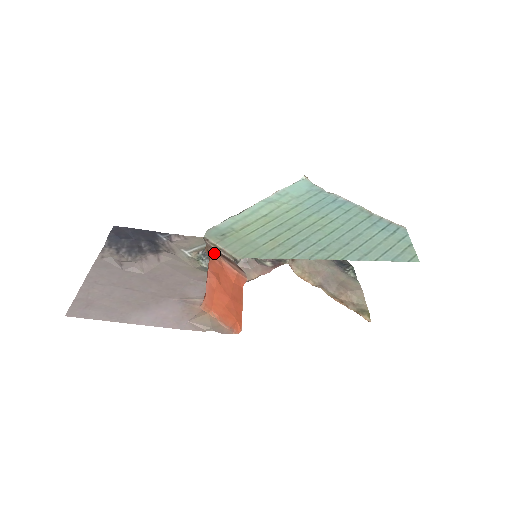
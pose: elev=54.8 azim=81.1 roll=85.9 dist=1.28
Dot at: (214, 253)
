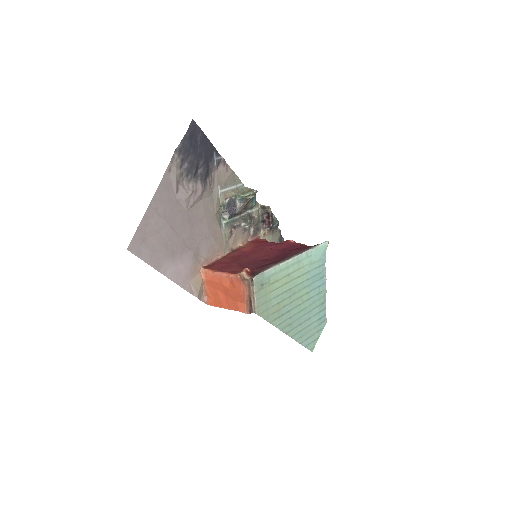
Dot at: (247, 286)
